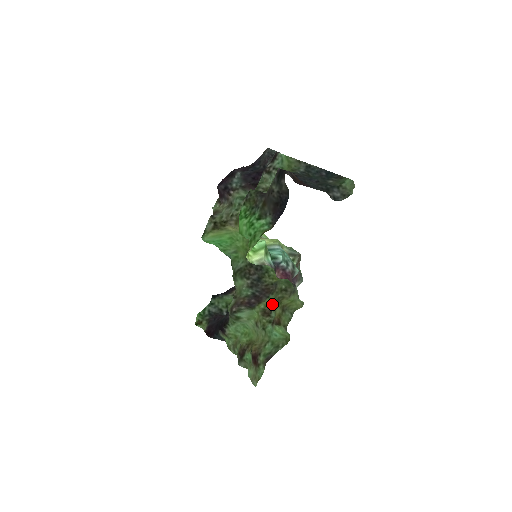
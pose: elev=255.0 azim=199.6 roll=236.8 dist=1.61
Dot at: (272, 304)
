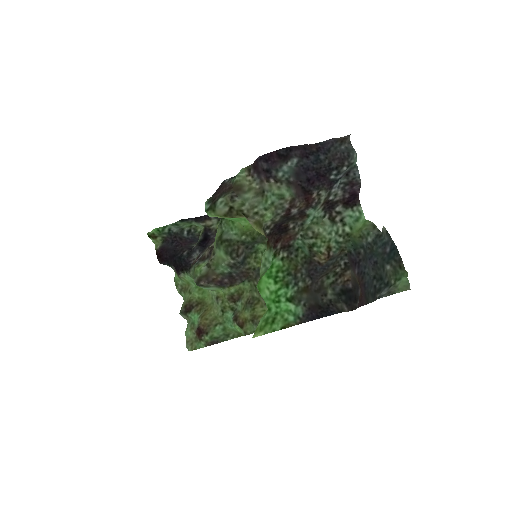
Dot at: (244, 295)
